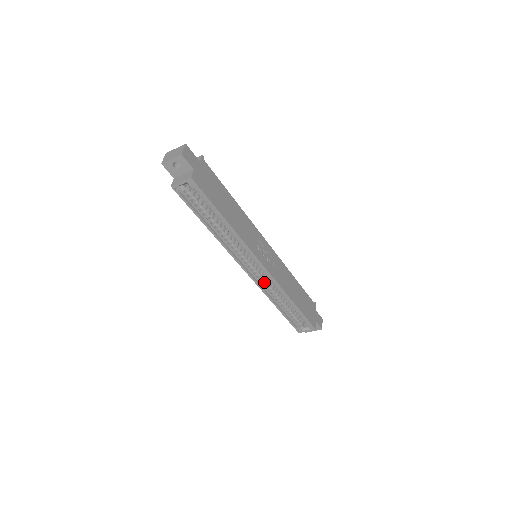
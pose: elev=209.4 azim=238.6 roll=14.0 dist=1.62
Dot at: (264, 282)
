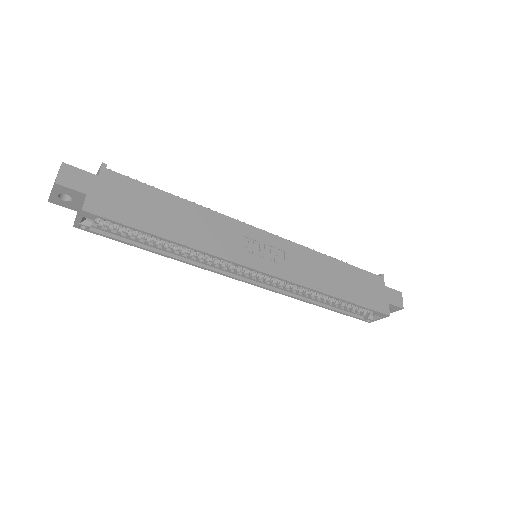
Dot at: (282, 285)
